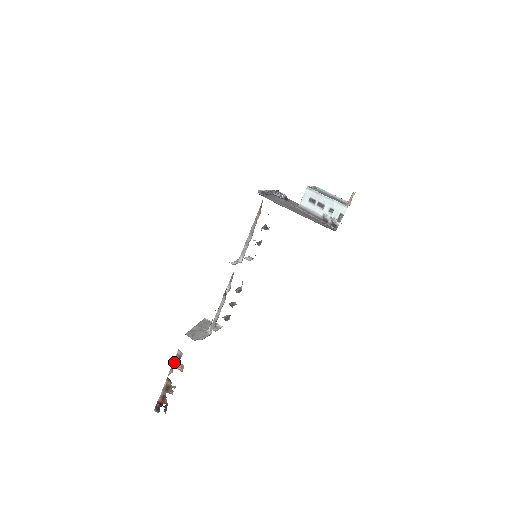
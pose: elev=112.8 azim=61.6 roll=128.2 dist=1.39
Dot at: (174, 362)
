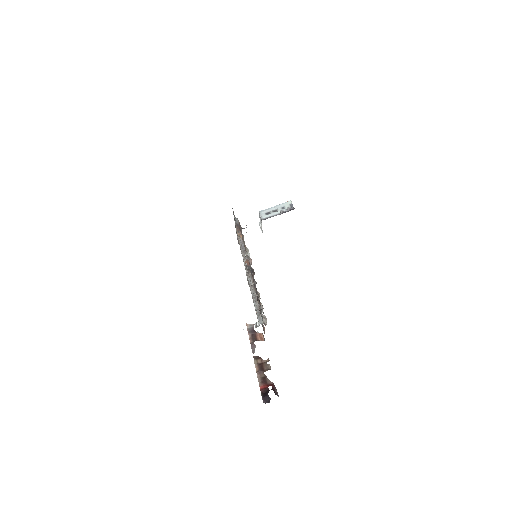
Dot at: (250, 339)
